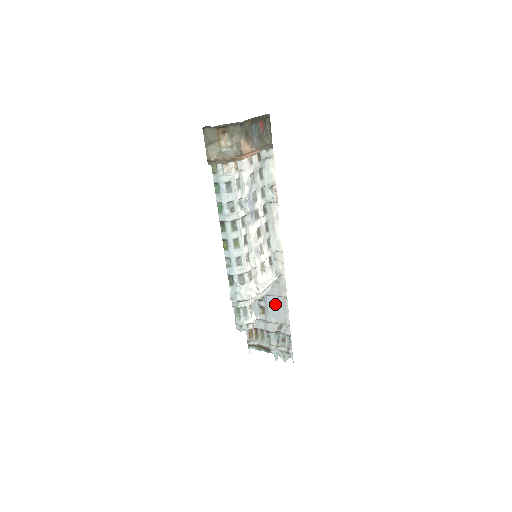
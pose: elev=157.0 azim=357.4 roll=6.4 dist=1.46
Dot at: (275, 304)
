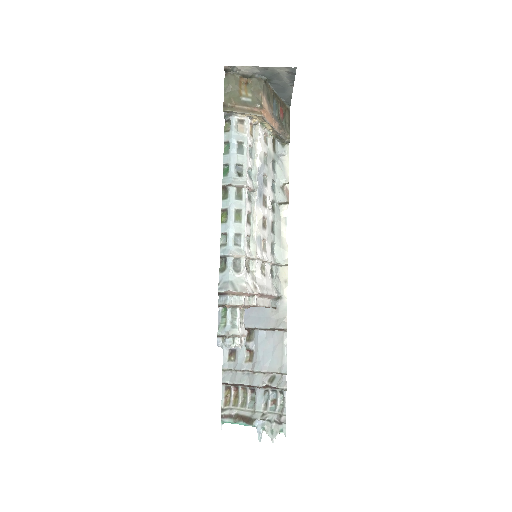
Dot at: (269, 343)
